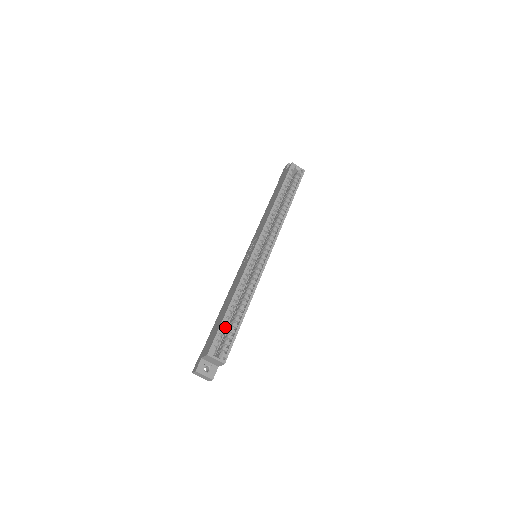
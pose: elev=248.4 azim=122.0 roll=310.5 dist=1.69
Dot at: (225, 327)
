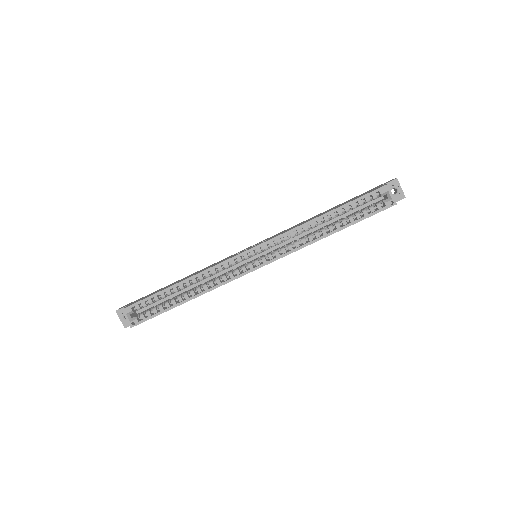
Dot at: (157, 299)
